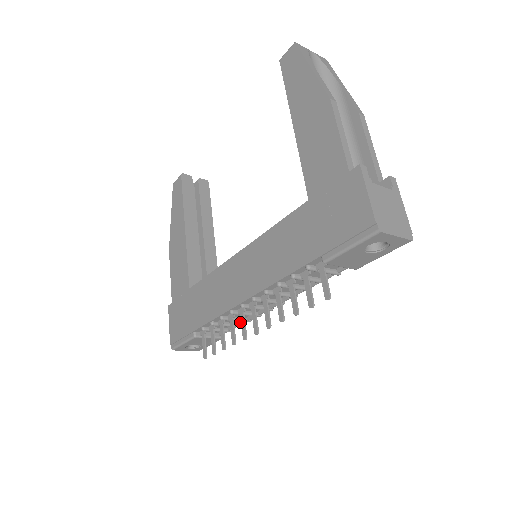
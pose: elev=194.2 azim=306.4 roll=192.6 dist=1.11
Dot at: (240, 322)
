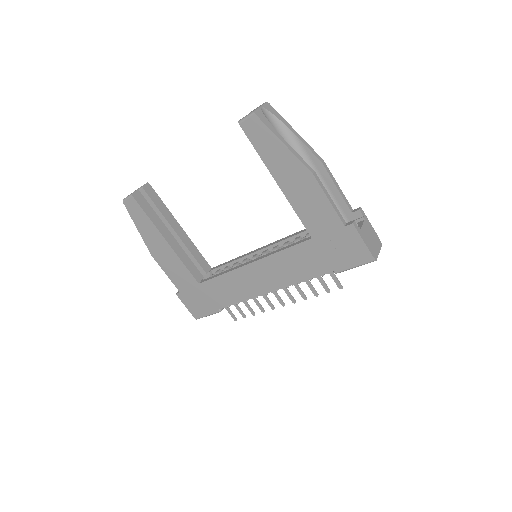
Dot at: occluded
